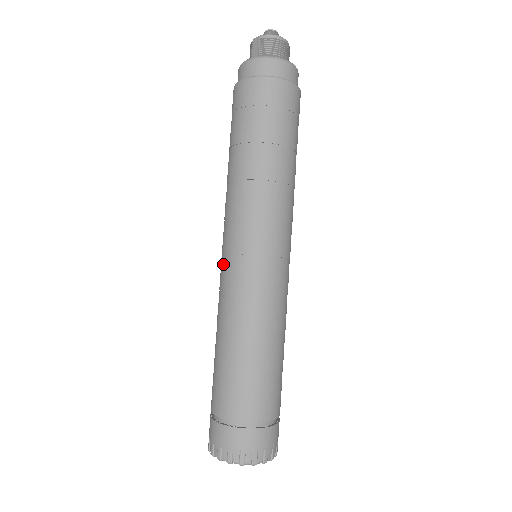
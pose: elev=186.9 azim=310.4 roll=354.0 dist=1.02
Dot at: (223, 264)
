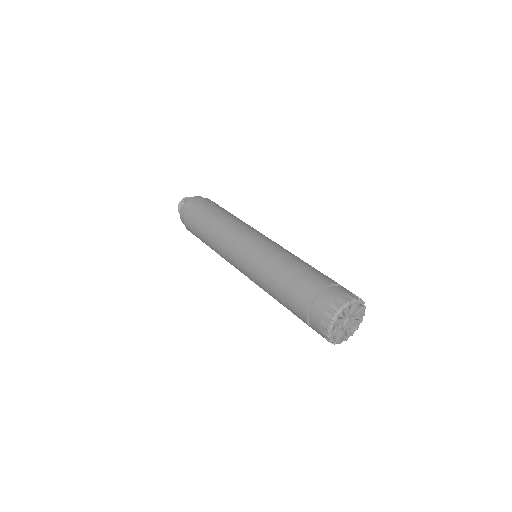
Dot at: (251, 246)
